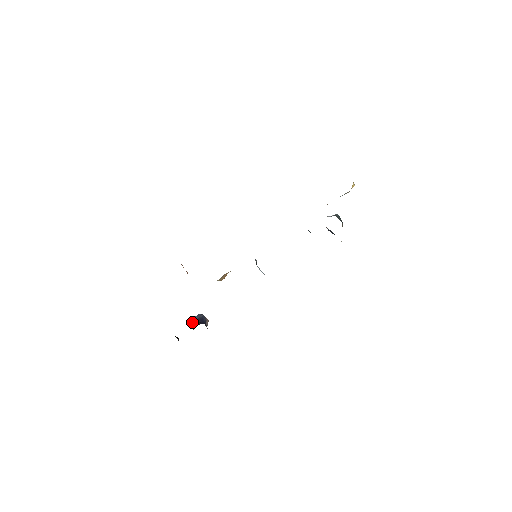
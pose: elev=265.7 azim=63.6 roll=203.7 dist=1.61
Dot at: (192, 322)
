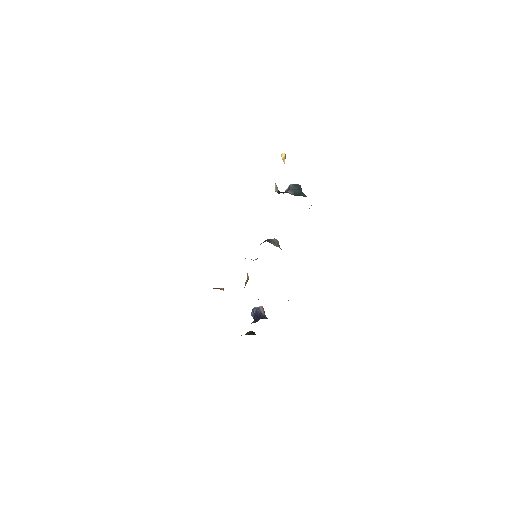
Dot at: occluded
